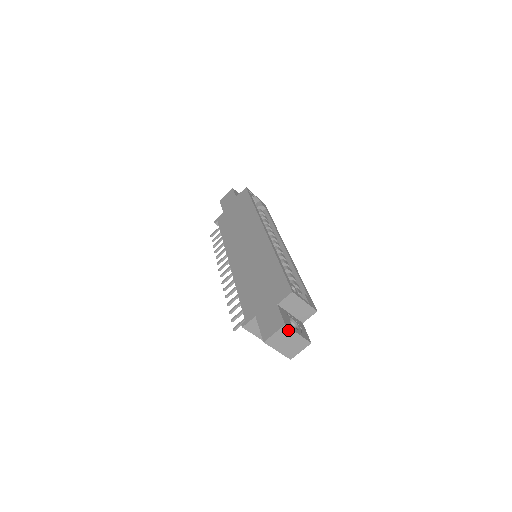
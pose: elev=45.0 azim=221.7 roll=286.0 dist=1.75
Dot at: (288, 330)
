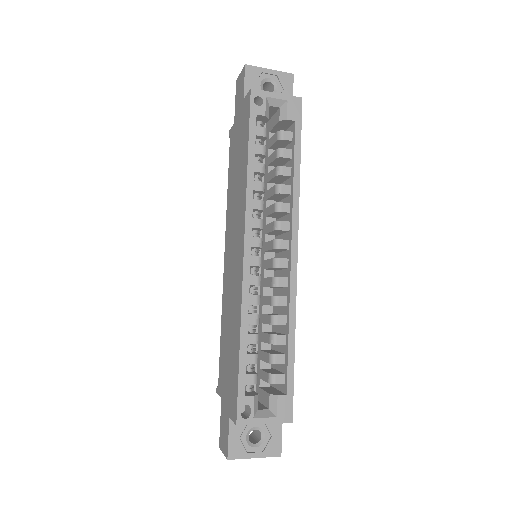
Dot at: (237, 457)
